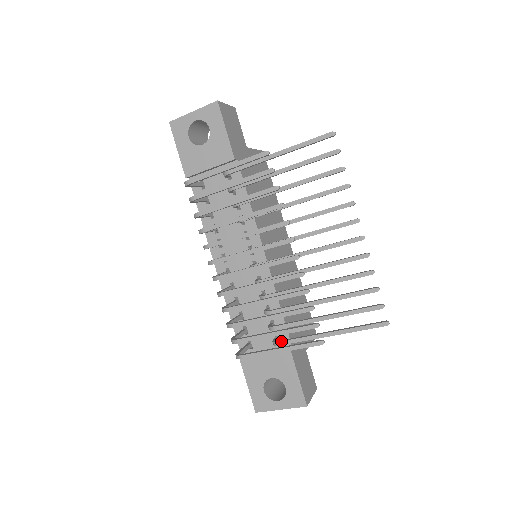
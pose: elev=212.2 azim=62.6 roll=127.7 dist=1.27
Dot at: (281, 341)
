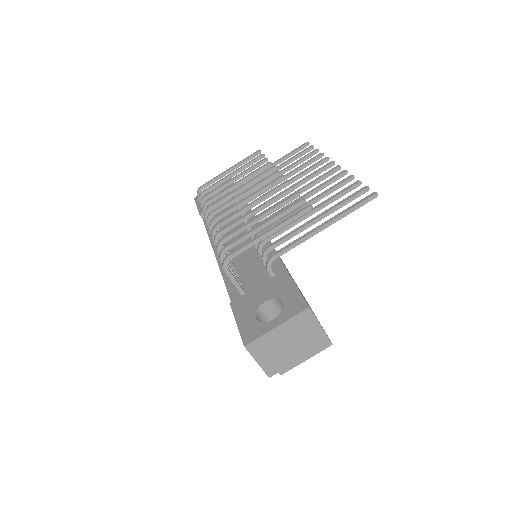
Dot at: (274, 253)
